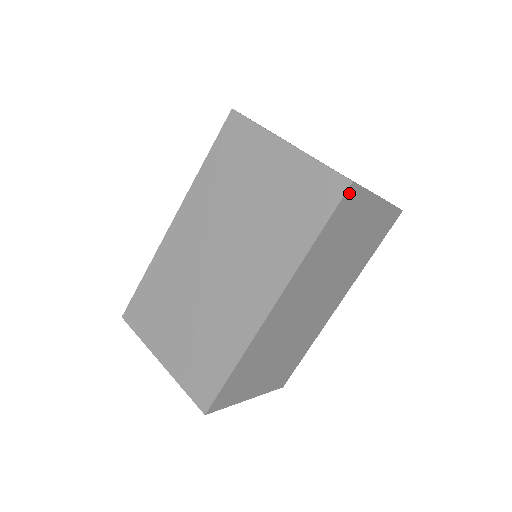
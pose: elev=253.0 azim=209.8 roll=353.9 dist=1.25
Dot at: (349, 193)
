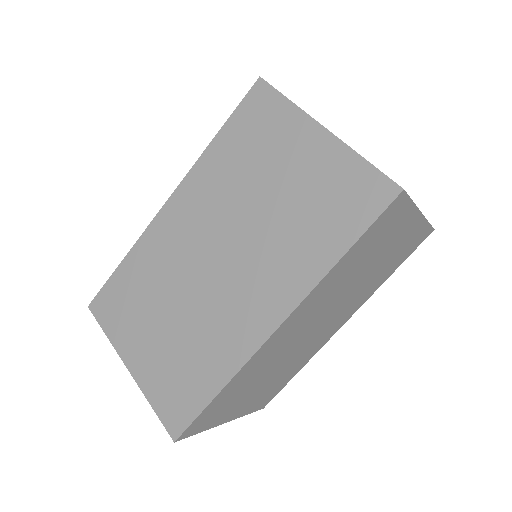
Dot at: (395, 203)
